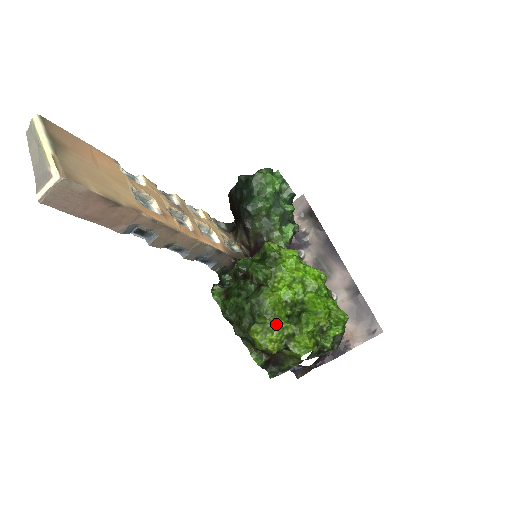
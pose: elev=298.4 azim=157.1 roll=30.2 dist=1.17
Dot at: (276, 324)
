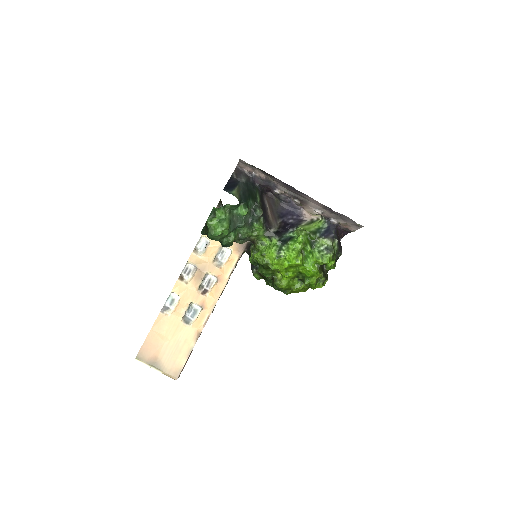
Dot at: occluded
